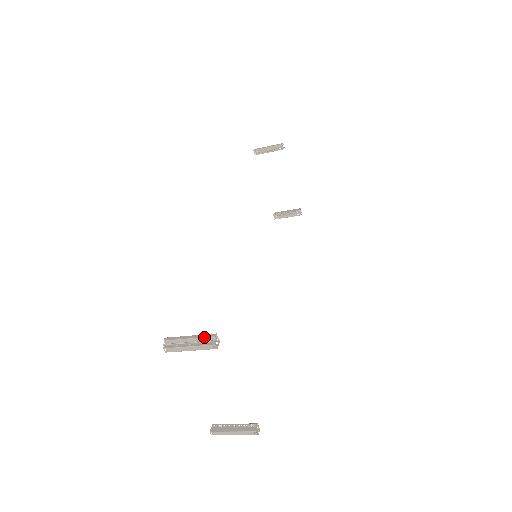
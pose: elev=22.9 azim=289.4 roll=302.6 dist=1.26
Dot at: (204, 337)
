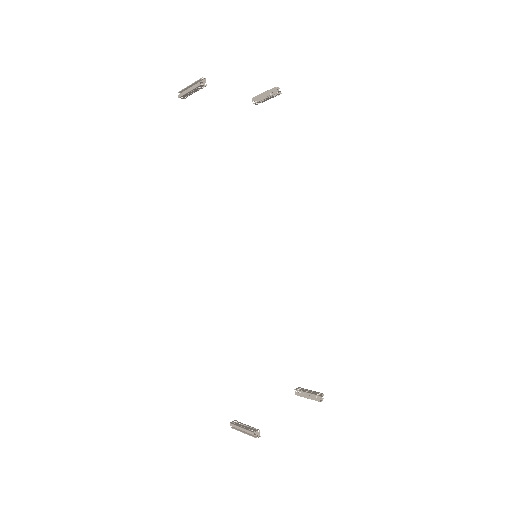
Dot at: (249, 433)
